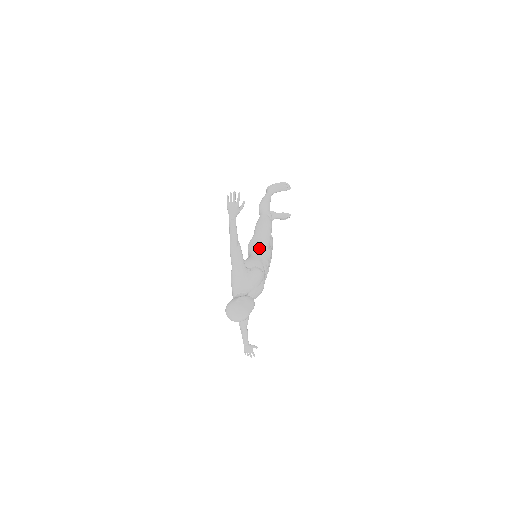
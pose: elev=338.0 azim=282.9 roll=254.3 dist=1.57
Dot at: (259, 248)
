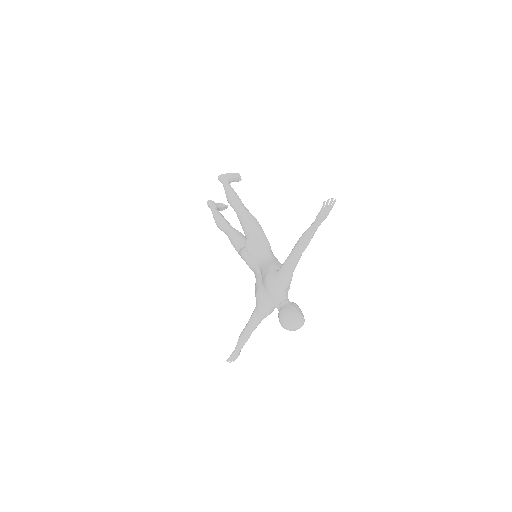
Dot at: (269, 249)
